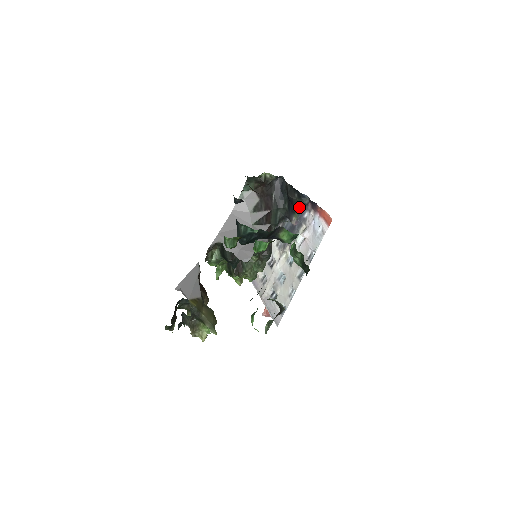
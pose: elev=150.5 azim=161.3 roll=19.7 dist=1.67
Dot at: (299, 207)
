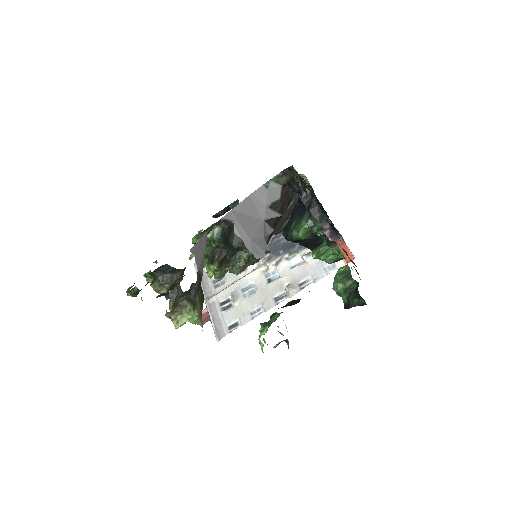
Dot at: occluded
